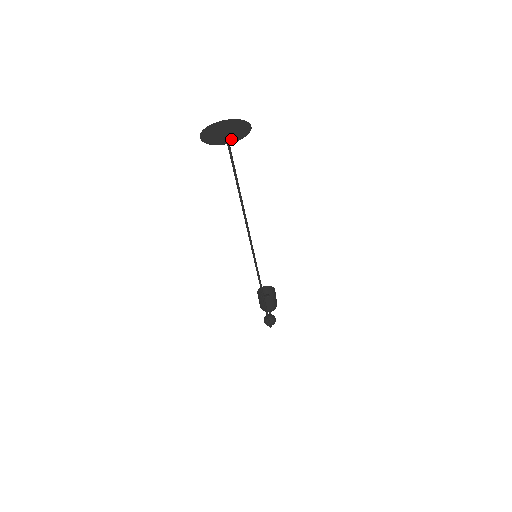
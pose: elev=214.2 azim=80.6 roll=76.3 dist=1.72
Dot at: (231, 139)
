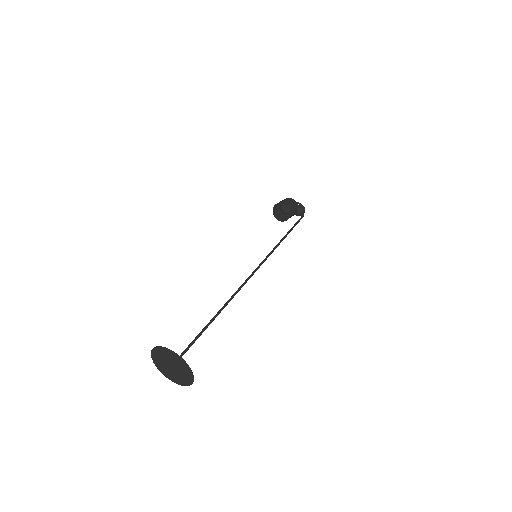
Dot at: (186, 382)
